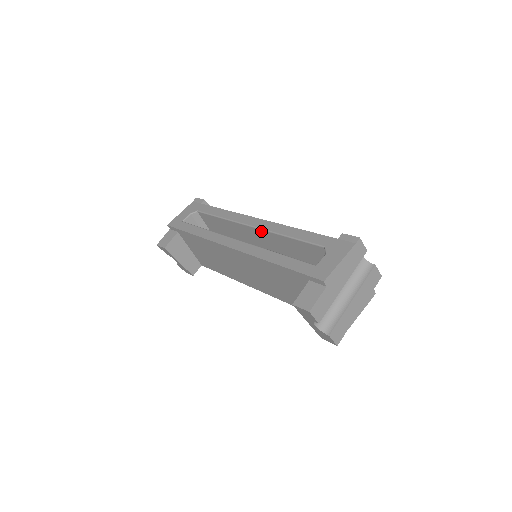
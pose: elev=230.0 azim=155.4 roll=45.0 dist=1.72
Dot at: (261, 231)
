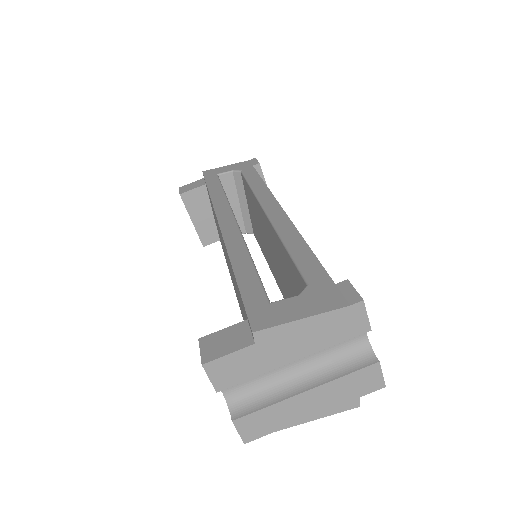
Dot at: (270, 223)
